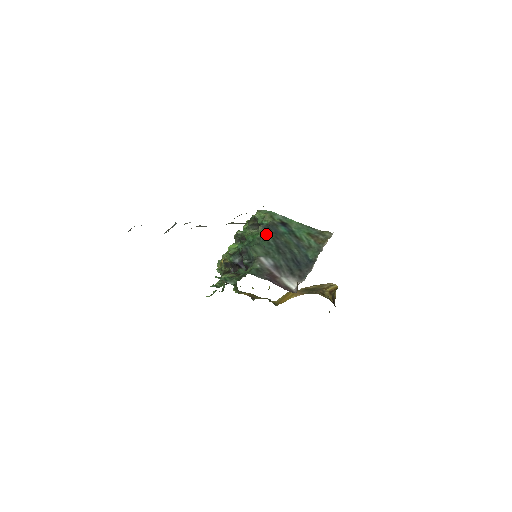
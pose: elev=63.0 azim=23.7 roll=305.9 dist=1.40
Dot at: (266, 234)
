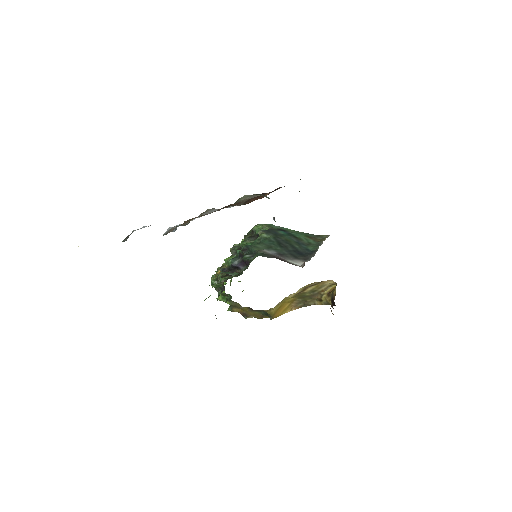
Dot at: (267, 235)
